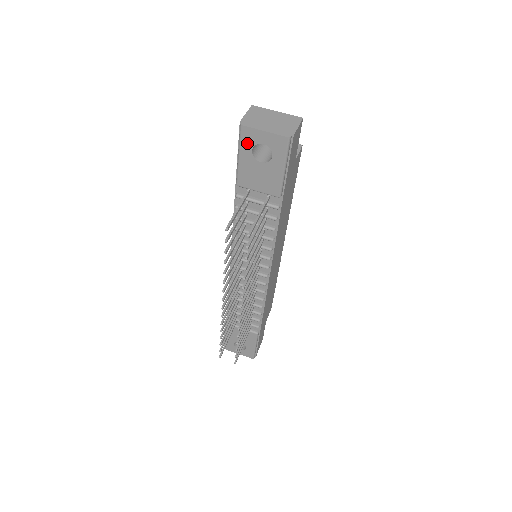
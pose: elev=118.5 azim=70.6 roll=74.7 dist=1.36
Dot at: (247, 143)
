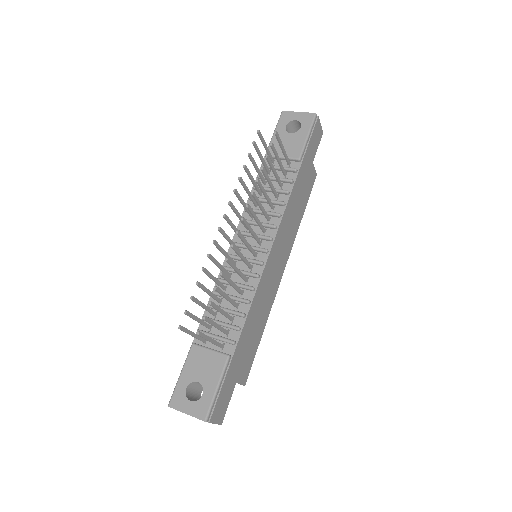
Dot at: (283, 122)
